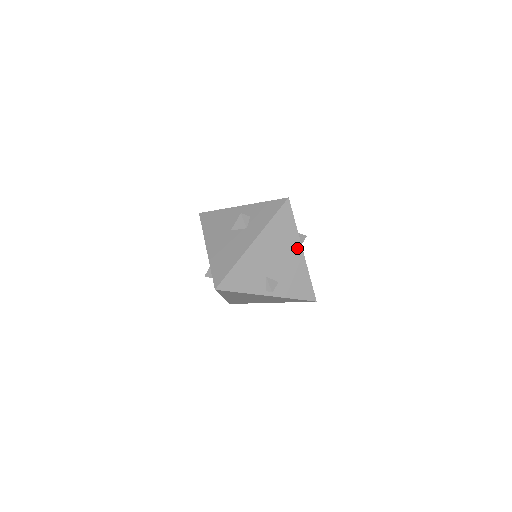
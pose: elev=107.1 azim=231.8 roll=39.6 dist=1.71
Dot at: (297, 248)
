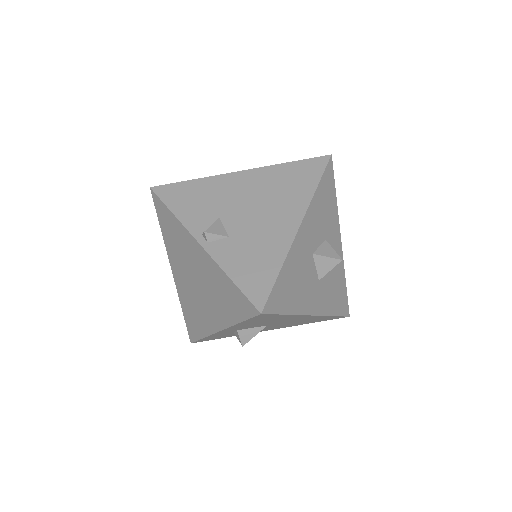
Dot at: (294, 215)
